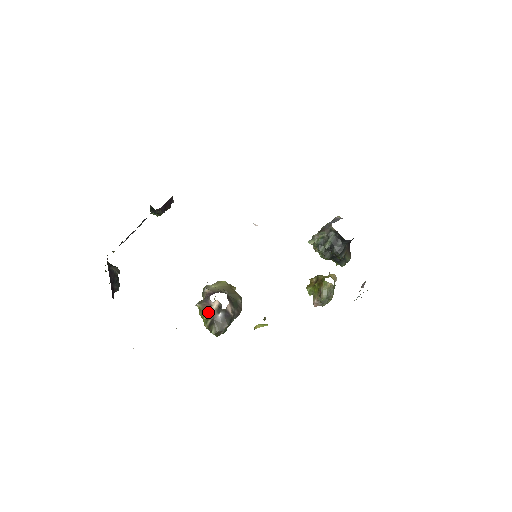
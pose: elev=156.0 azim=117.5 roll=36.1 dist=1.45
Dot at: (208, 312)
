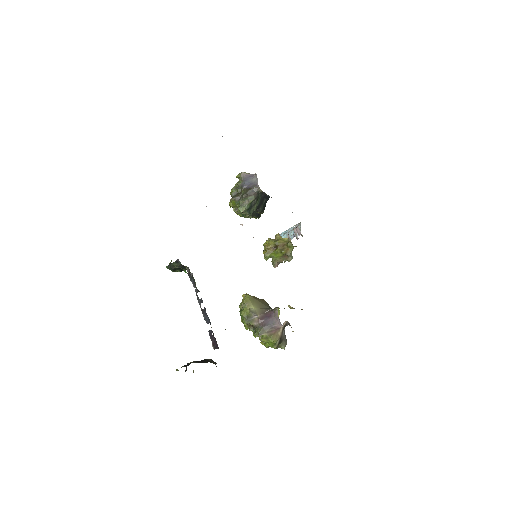
Dot at: (277, 335)
